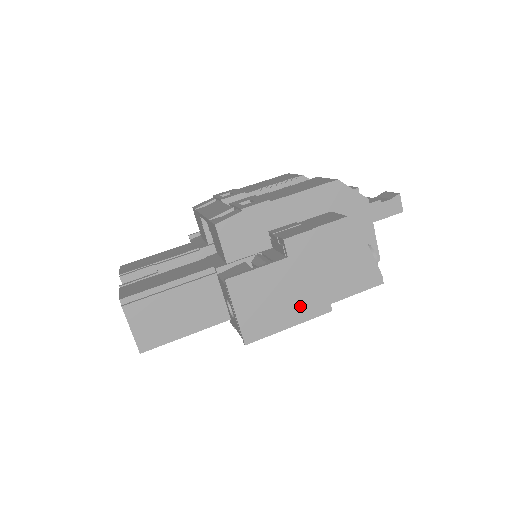
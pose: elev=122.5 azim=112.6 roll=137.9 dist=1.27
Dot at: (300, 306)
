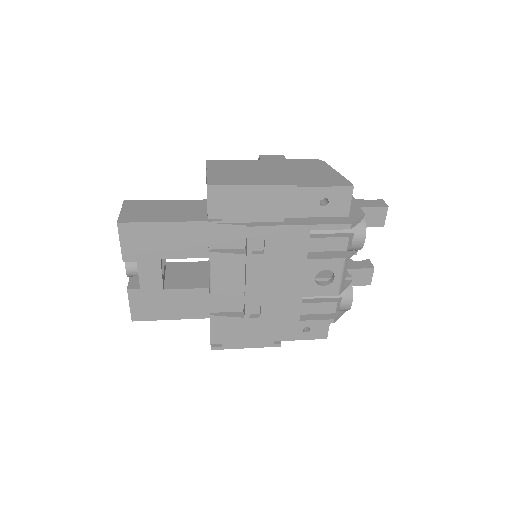
Dot at: (266, 178)
